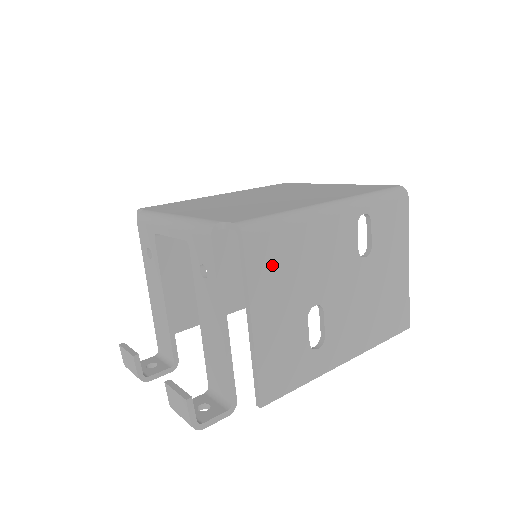
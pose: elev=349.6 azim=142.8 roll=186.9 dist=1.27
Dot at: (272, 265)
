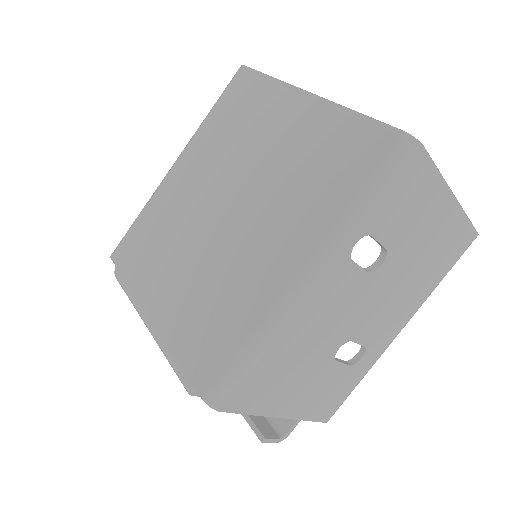
Dot at: (268, 386)
